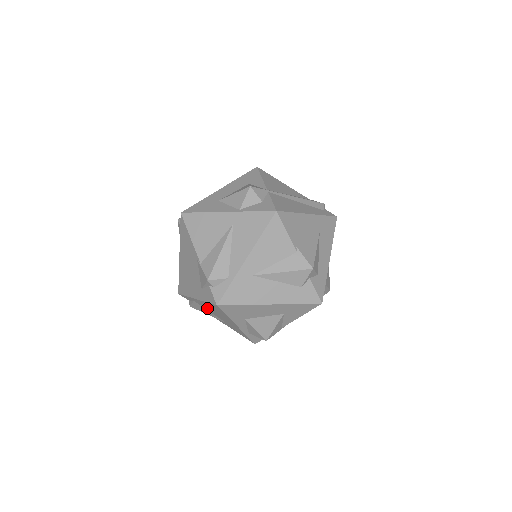
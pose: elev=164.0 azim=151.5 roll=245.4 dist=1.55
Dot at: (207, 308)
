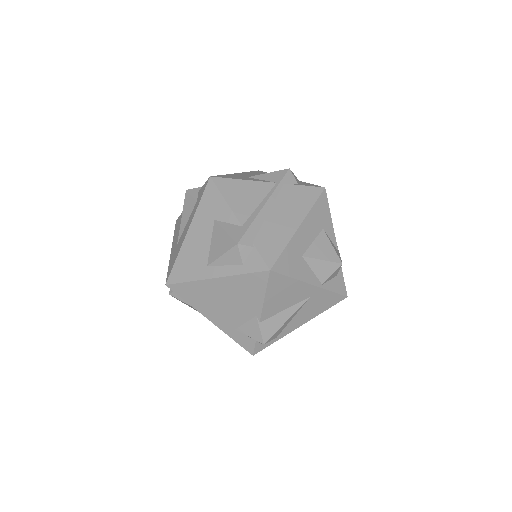
Dot at: occluded
